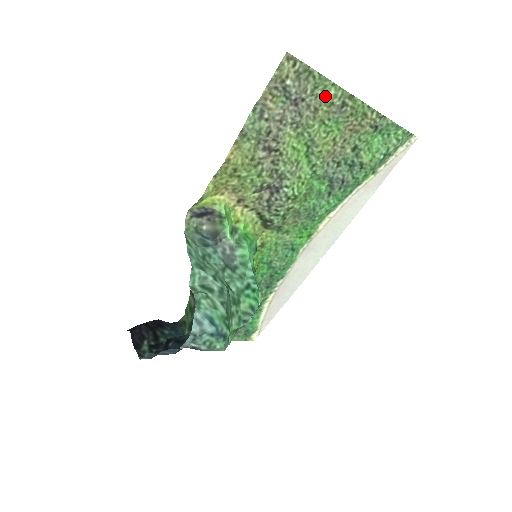
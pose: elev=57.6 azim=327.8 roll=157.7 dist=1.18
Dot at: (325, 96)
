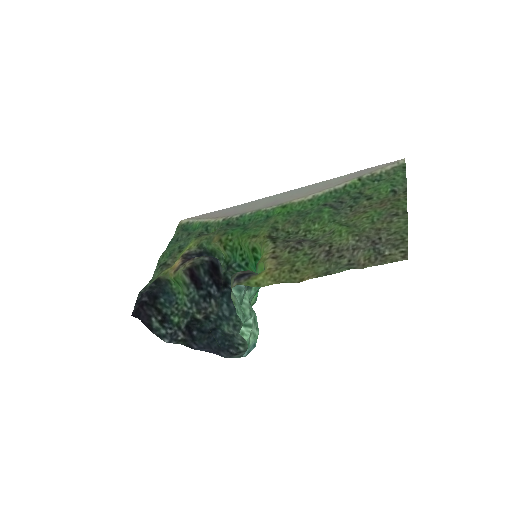
Dot at: (393, 226)
